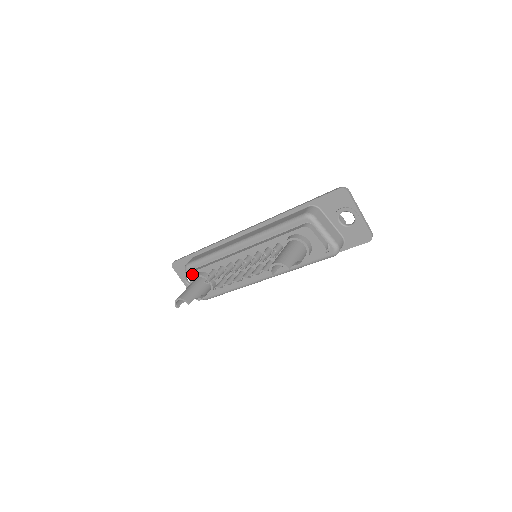
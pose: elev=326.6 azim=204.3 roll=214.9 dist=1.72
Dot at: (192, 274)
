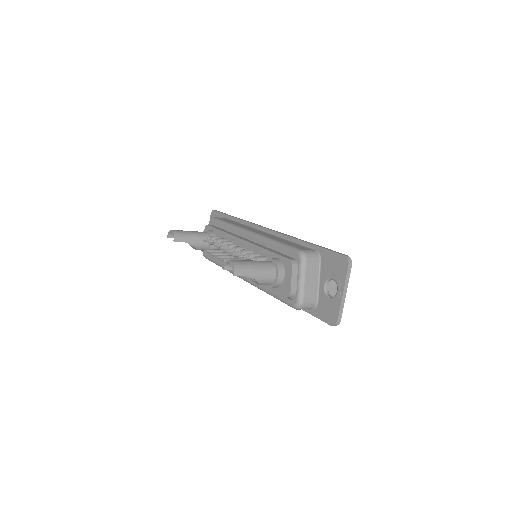
Dot at: (208, 227)
